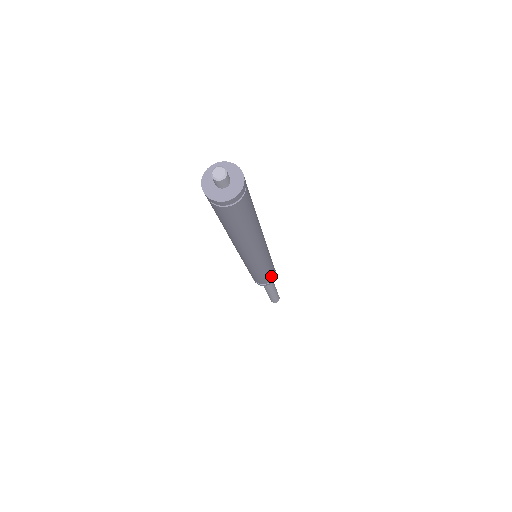
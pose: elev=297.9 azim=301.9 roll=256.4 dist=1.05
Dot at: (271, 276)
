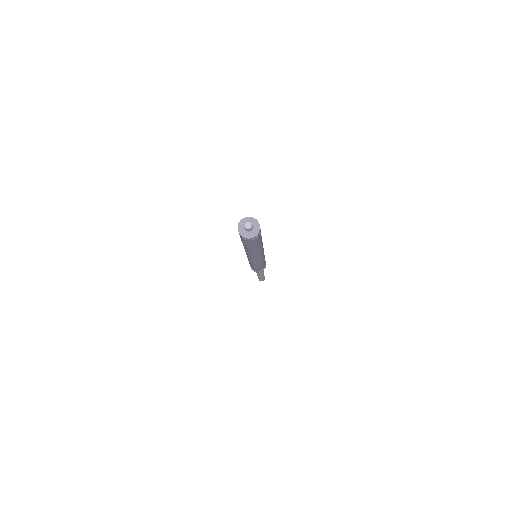
Dot at: (265, 261)
